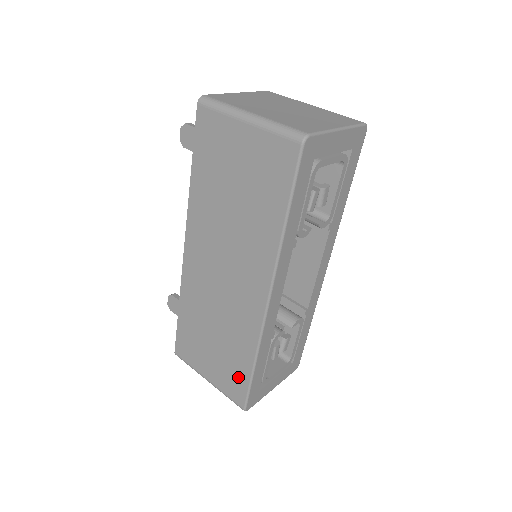
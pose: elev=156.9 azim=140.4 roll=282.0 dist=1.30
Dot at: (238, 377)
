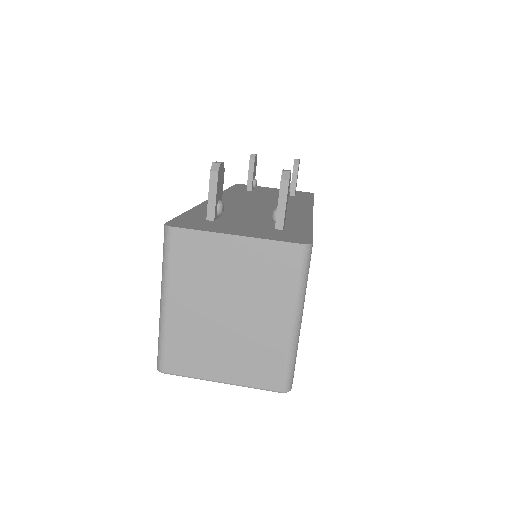
Dot at: occluded
